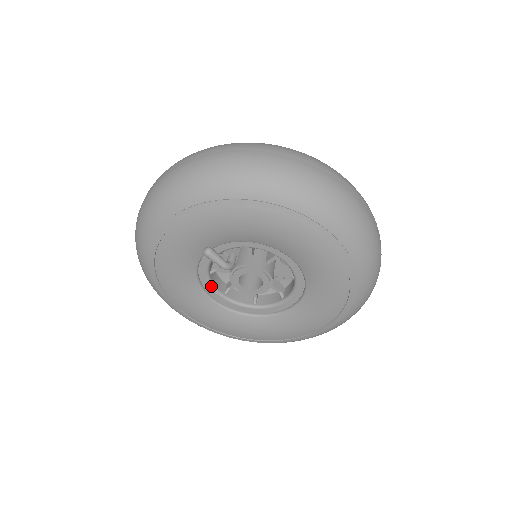
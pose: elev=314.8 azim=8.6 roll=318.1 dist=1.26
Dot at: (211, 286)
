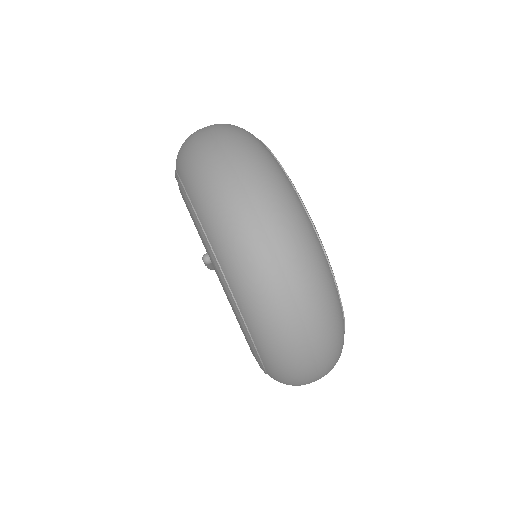
Dot at: occluded
